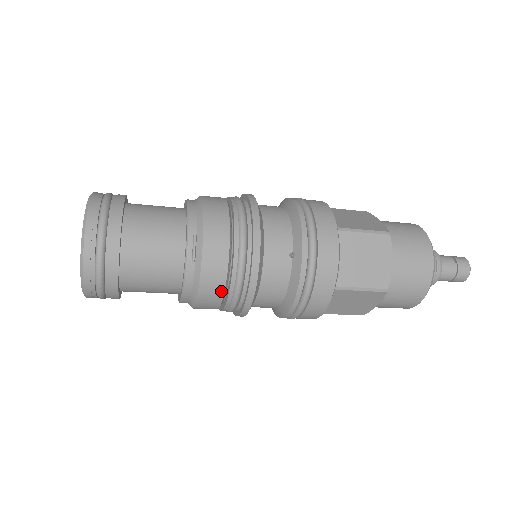
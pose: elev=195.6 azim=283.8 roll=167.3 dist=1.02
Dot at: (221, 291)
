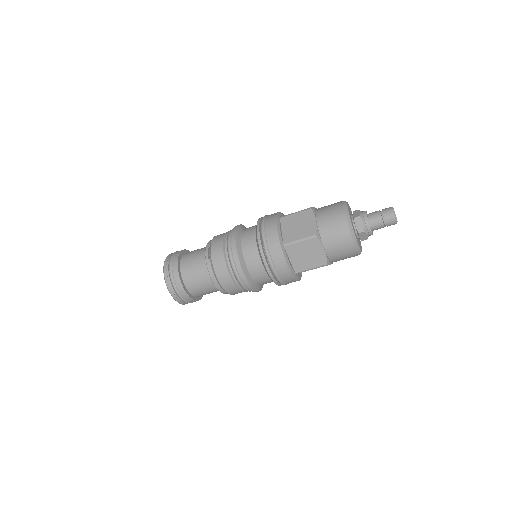
Dot at: (226, 269)
